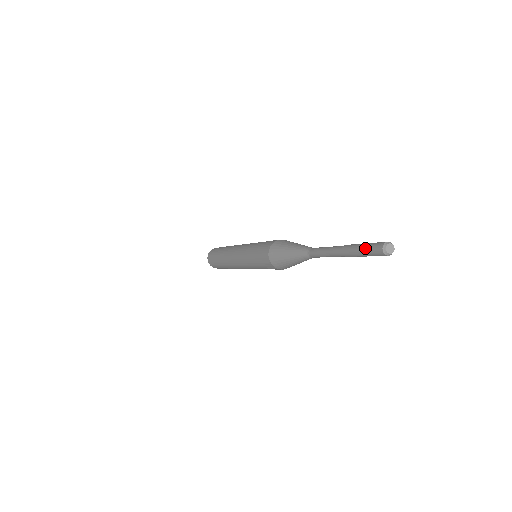
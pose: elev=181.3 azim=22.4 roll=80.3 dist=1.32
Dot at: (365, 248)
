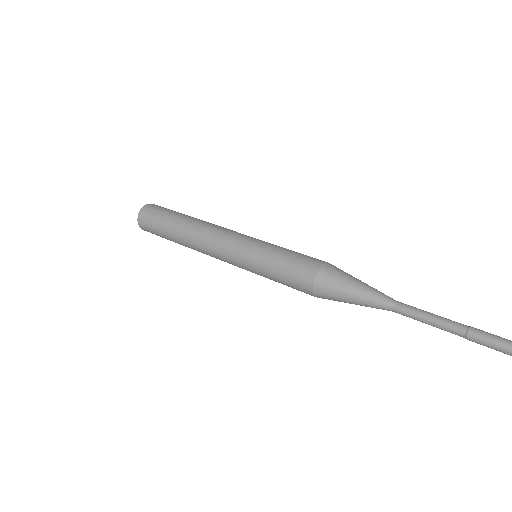
Dot at: out of frame
